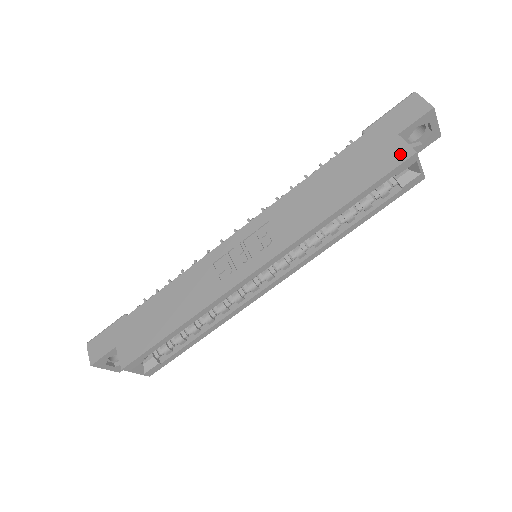
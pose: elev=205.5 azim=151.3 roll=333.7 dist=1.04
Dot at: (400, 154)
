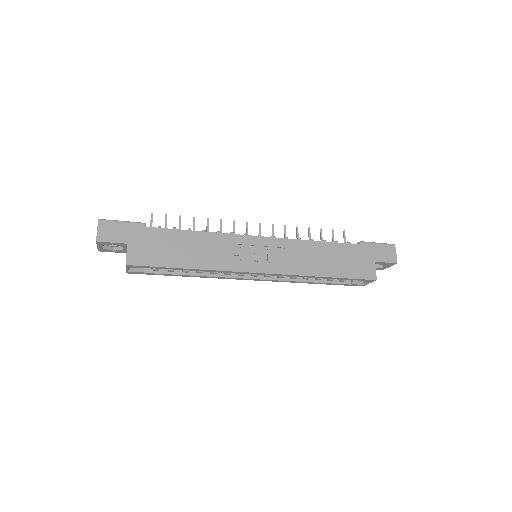
Dot at: (370, 274)
